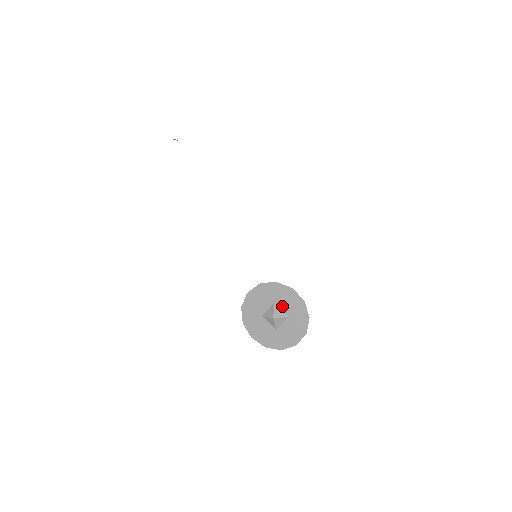
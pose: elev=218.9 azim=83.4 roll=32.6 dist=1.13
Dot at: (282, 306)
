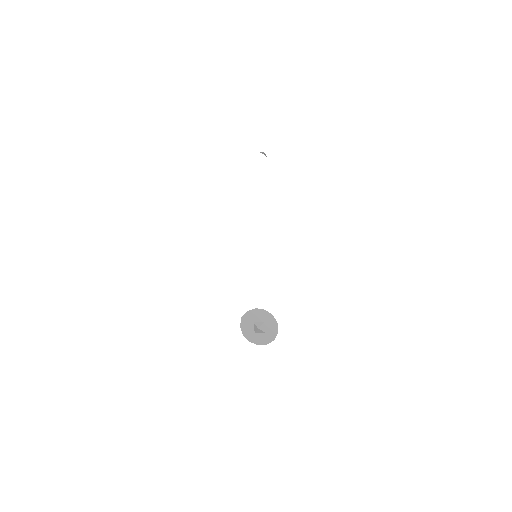
Dot at: (266, 326)
